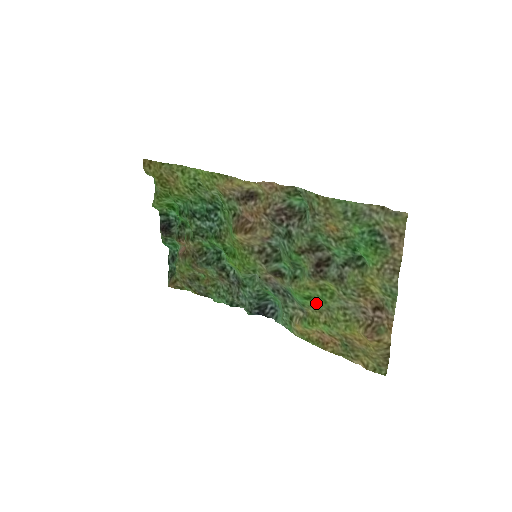
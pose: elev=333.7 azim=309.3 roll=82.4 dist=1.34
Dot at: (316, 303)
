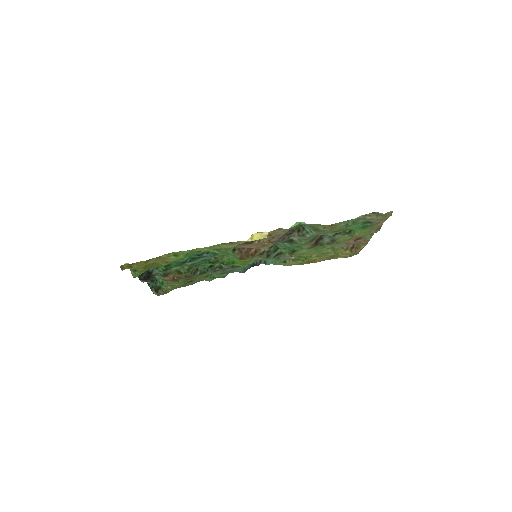
Dot at: (310, 253)
